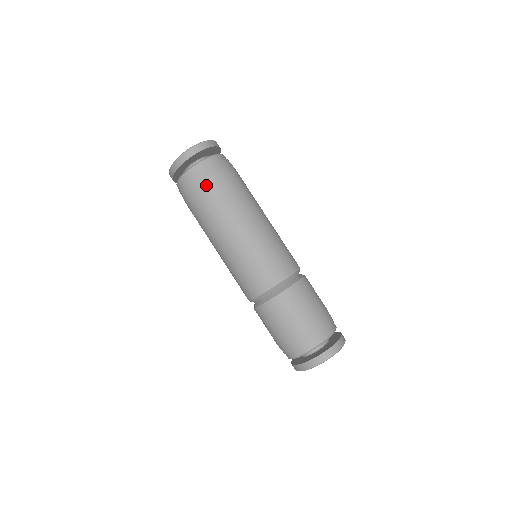
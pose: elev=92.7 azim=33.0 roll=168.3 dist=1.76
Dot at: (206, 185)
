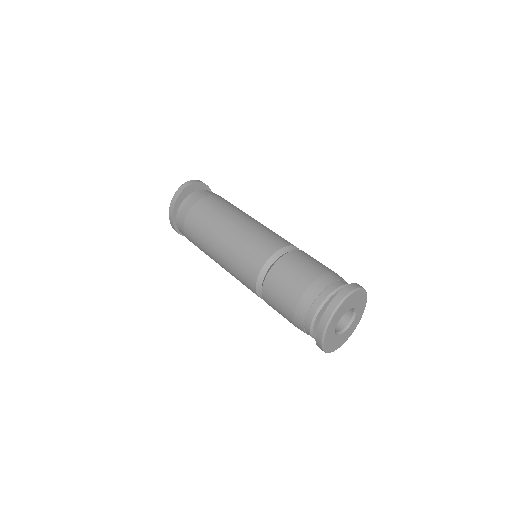
Dot at: (203, 200)
